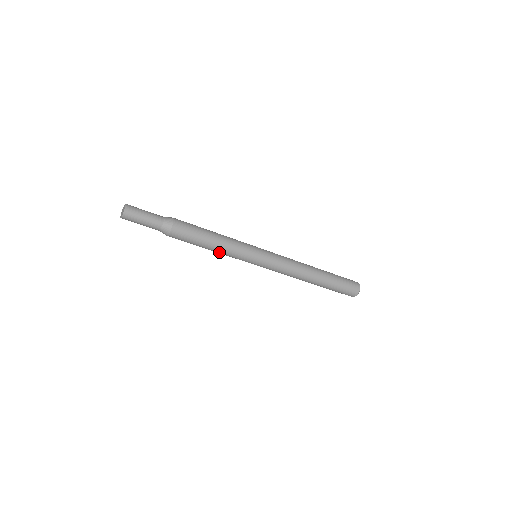
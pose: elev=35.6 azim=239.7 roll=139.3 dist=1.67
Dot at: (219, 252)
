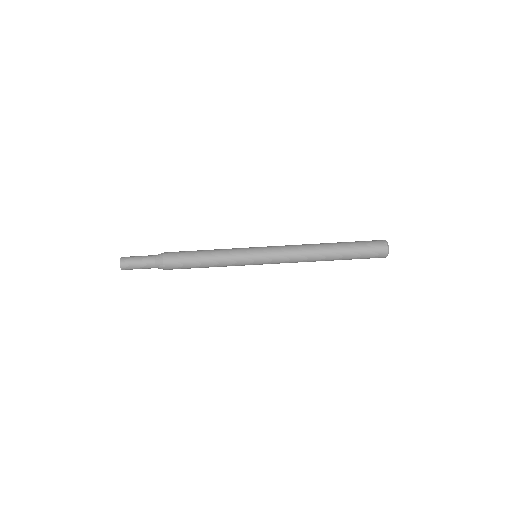
Dot at: (216, 262)
